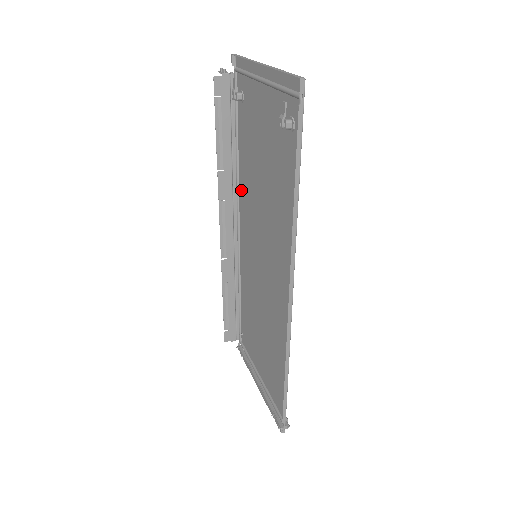
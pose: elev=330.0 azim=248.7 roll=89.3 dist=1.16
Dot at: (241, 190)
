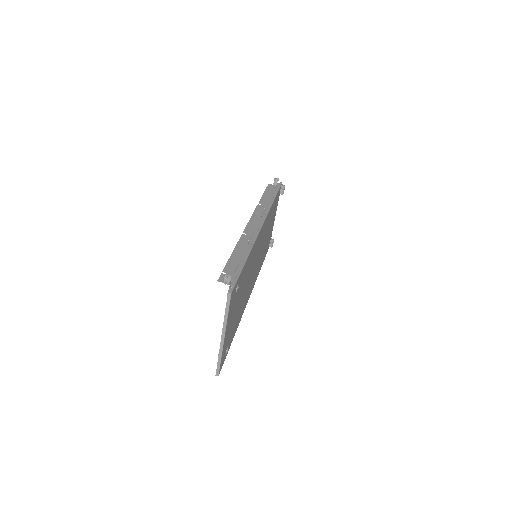
Dot at: (254, 248)
